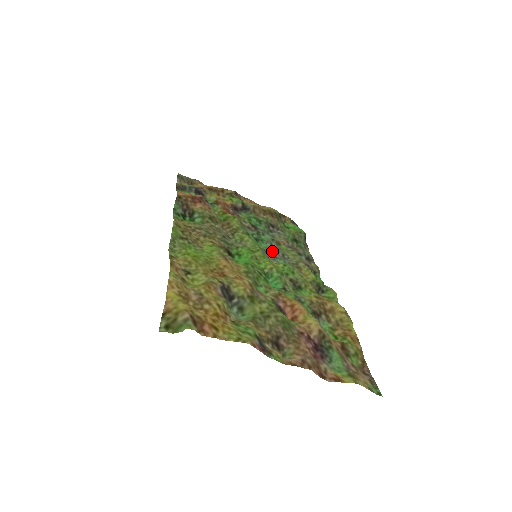
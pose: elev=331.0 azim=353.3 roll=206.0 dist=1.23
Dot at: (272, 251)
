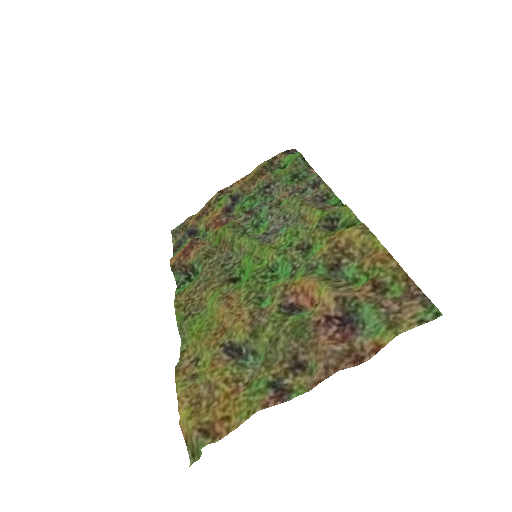
Dot at: (273, 225)
